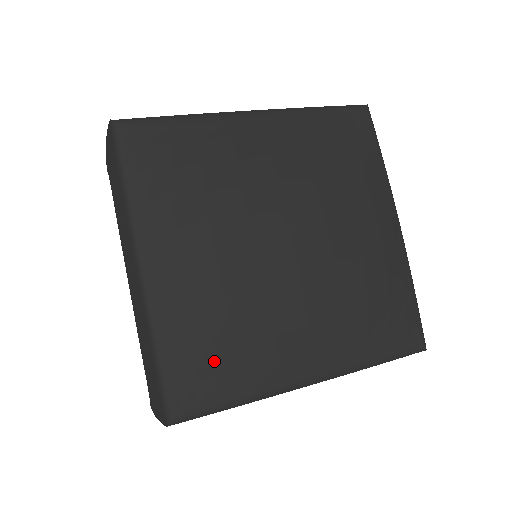
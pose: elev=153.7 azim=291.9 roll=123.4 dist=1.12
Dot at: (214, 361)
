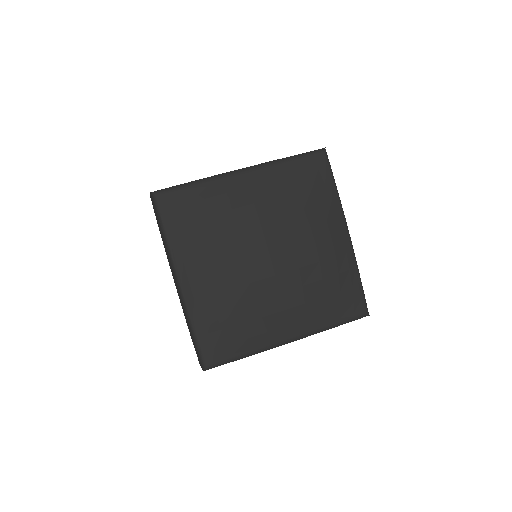
Dot at: (227, 334)
